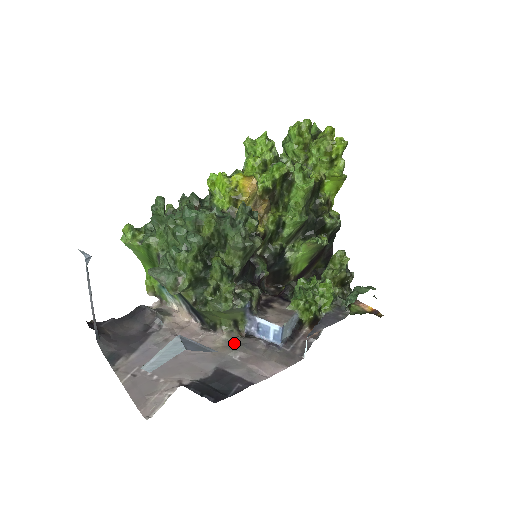
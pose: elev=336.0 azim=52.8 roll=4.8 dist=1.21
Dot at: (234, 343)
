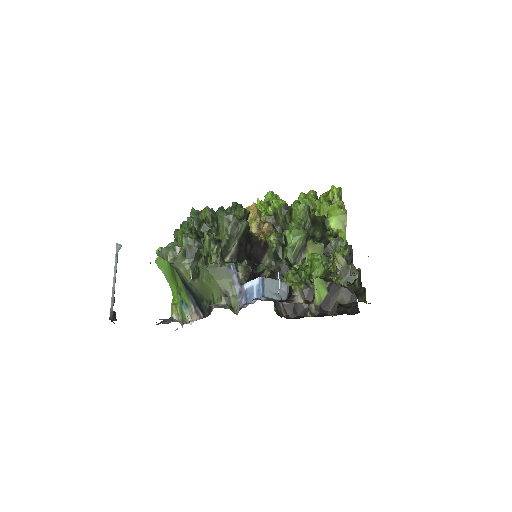
Dot at: occluded
